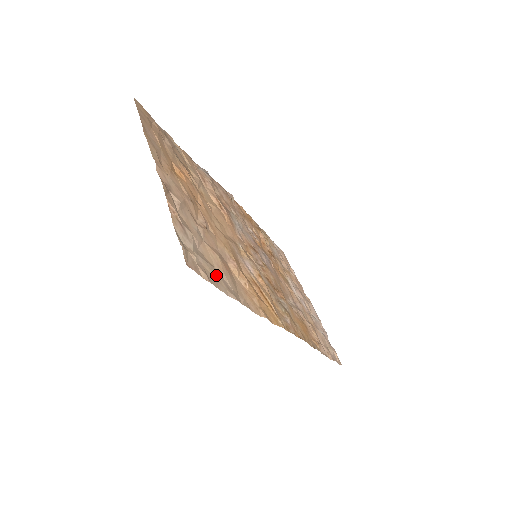
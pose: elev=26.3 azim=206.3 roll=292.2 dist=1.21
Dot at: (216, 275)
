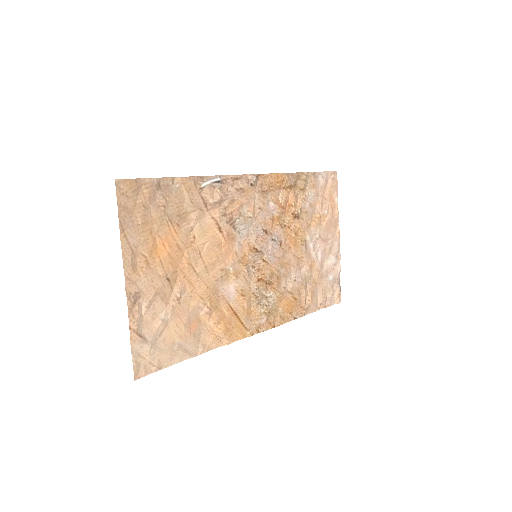
Dot at: (174, 350)
